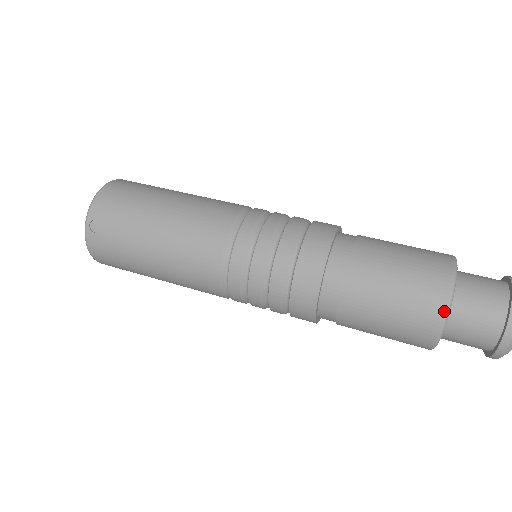
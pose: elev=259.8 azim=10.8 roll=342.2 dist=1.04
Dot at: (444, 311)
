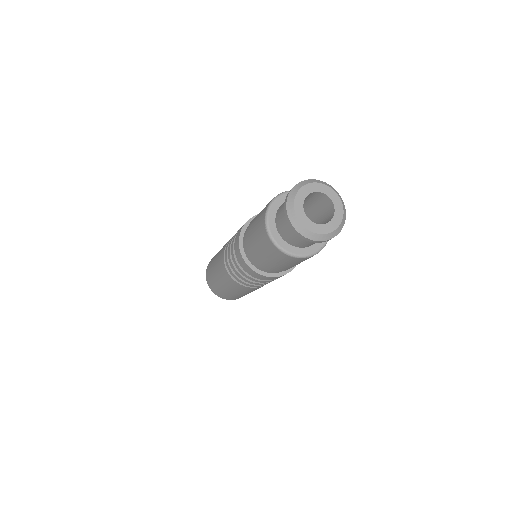
Dot at: (282, 193)
